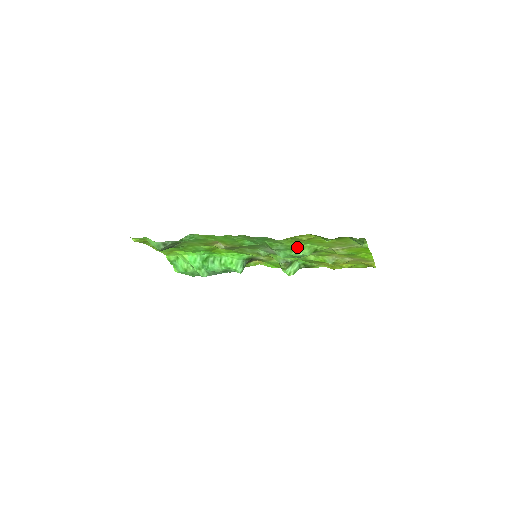
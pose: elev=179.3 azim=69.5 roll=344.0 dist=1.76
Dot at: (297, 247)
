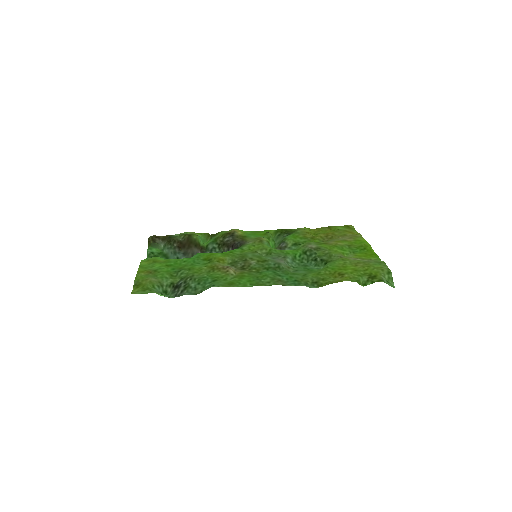
Dot at: (318, 270)
